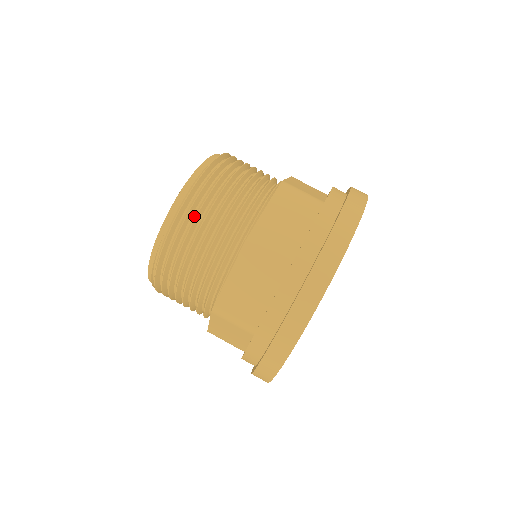
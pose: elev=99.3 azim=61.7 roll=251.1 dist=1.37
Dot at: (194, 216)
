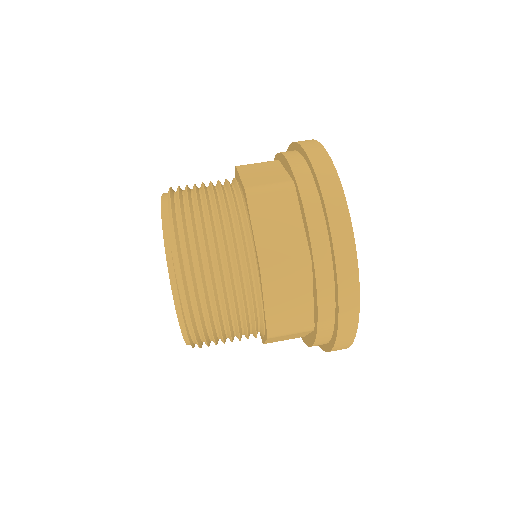
Dot at: (187, 212)
